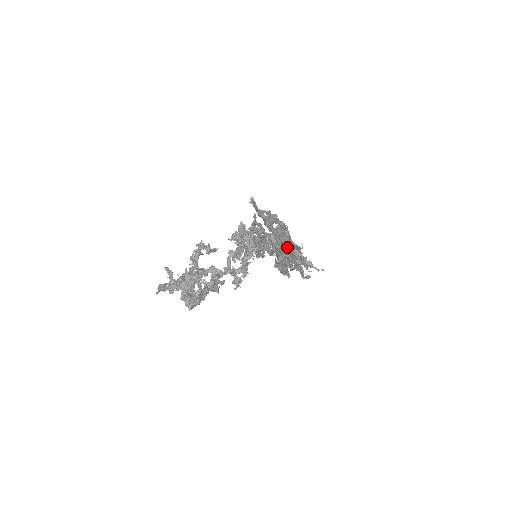
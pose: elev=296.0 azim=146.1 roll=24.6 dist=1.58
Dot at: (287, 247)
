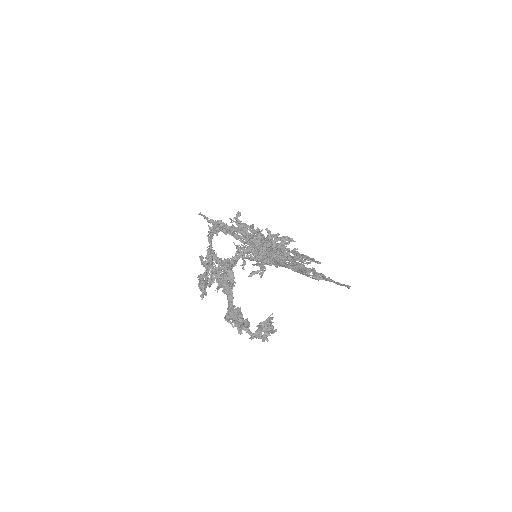
Dot at: occluded
